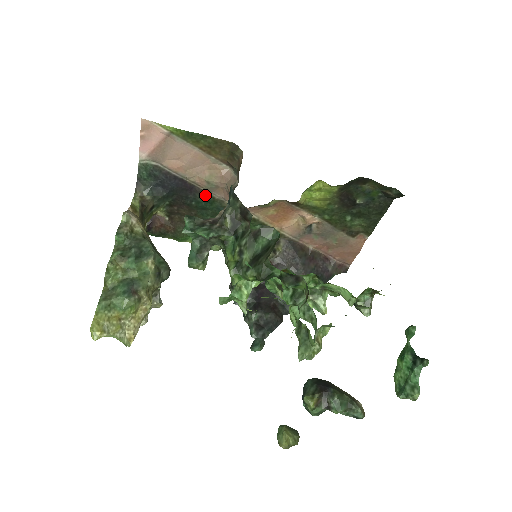
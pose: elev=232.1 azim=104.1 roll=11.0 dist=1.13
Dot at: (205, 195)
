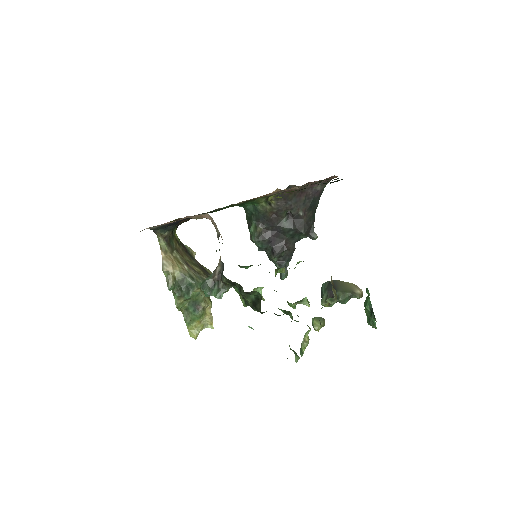
Dot at: occluded
